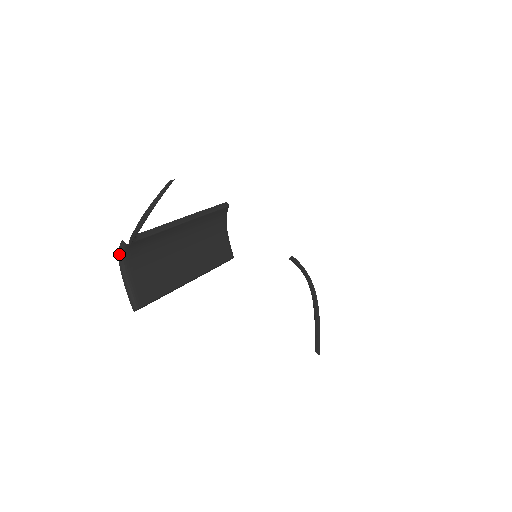
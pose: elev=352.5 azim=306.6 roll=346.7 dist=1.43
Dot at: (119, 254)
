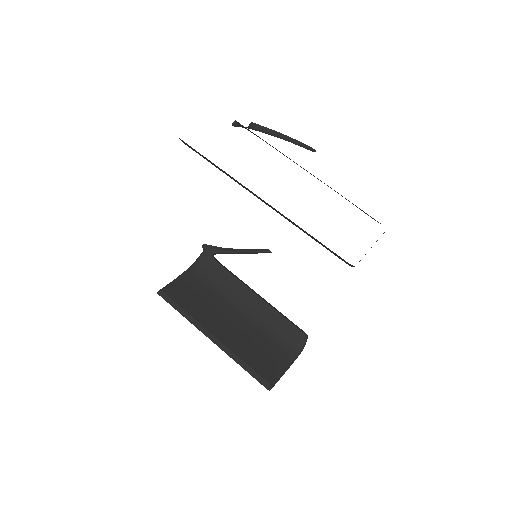
Dot at: (195, 262)
